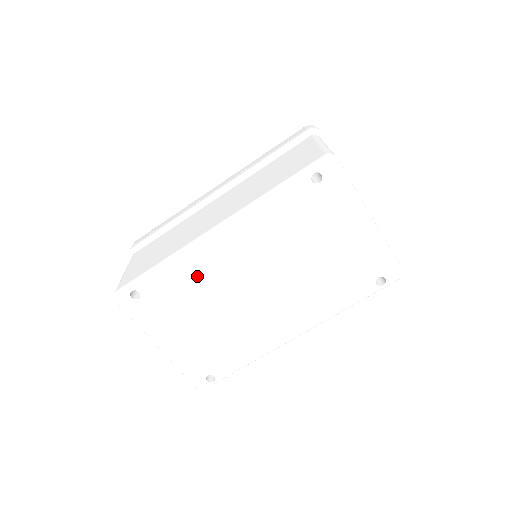
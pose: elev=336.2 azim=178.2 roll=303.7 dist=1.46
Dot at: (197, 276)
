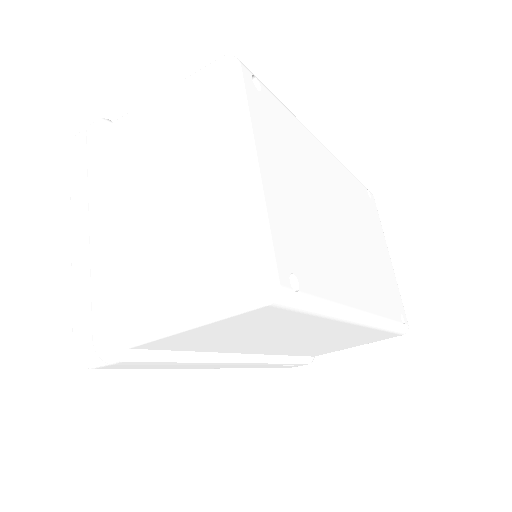
Dot at: (307, 150)
